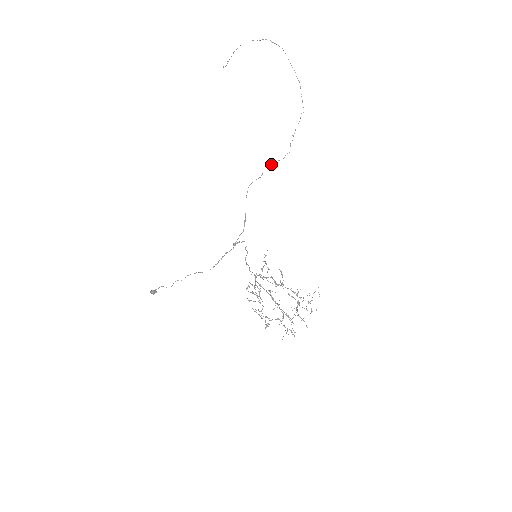
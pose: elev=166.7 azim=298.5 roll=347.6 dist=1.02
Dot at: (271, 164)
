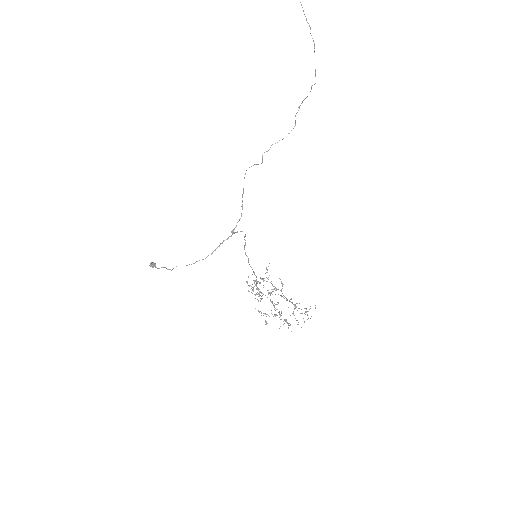
Dot at: (272, 144)
